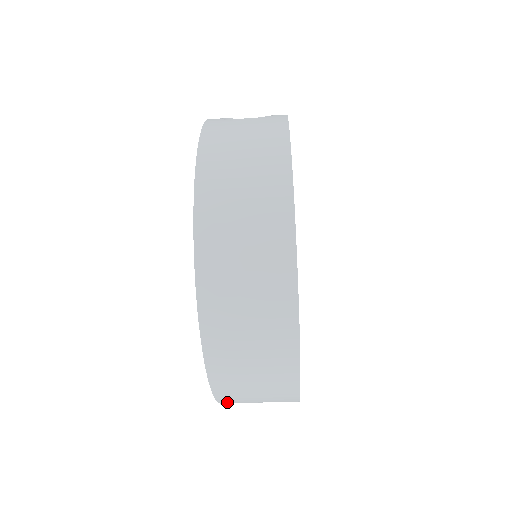
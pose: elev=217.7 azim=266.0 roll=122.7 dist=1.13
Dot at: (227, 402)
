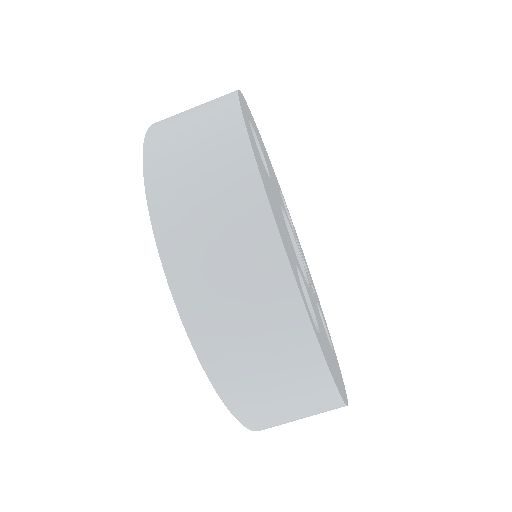
Dot at: (220, 373)
